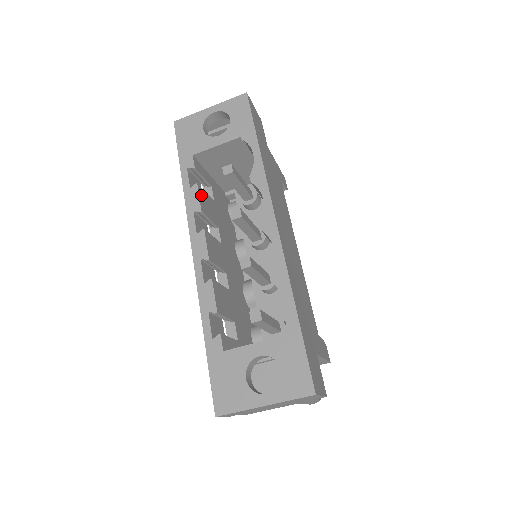
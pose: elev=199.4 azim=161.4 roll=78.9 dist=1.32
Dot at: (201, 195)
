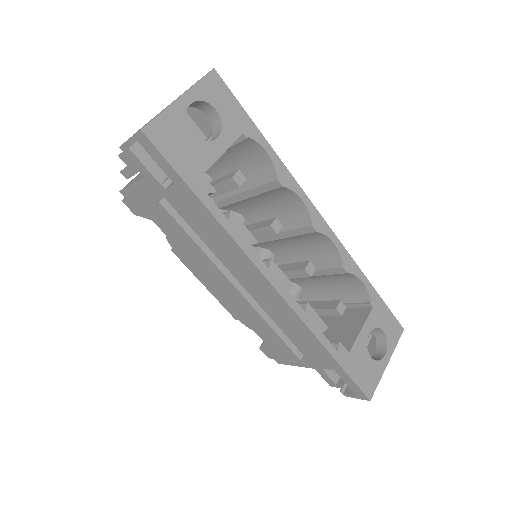
Dot at: occluded
